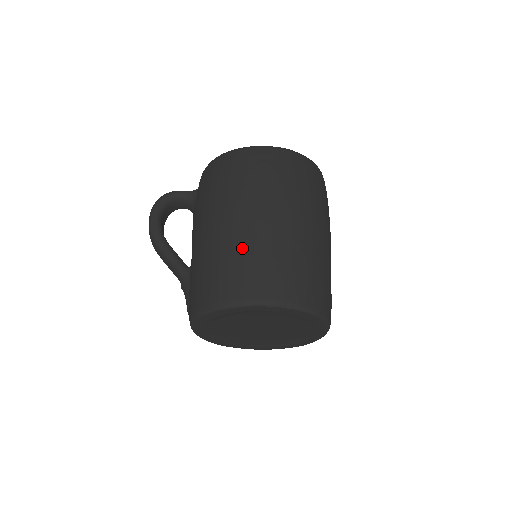
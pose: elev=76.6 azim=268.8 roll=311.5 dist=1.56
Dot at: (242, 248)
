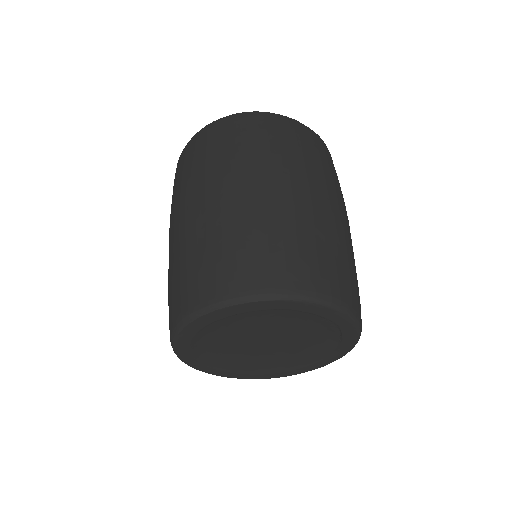
Dot at: (171, 269)
